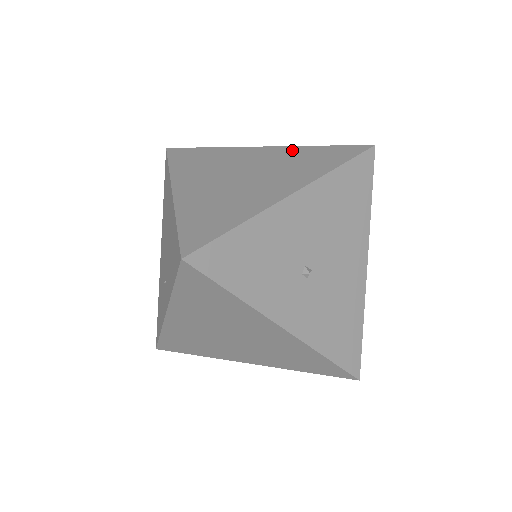
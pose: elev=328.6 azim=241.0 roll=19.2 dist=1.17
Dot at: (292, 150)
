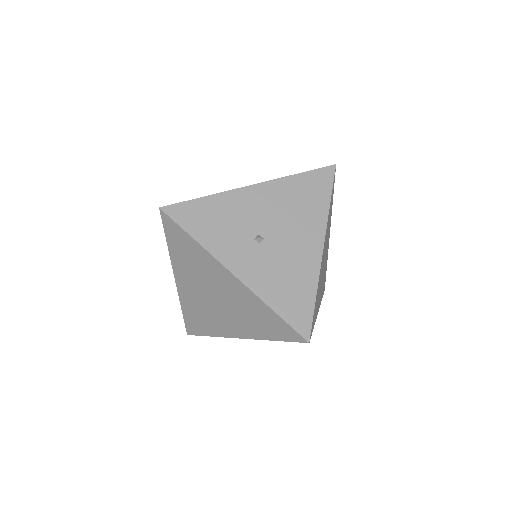
Dot at: occluded
